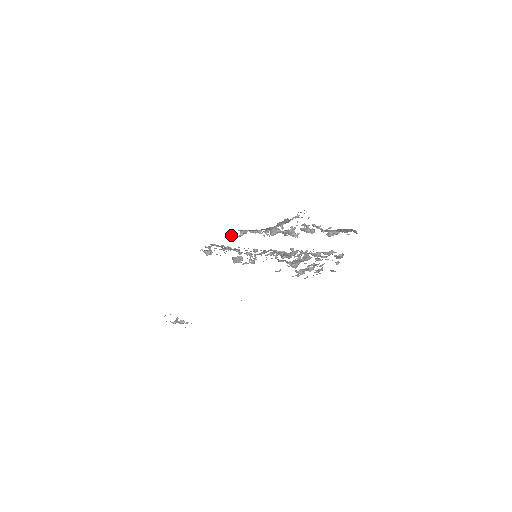
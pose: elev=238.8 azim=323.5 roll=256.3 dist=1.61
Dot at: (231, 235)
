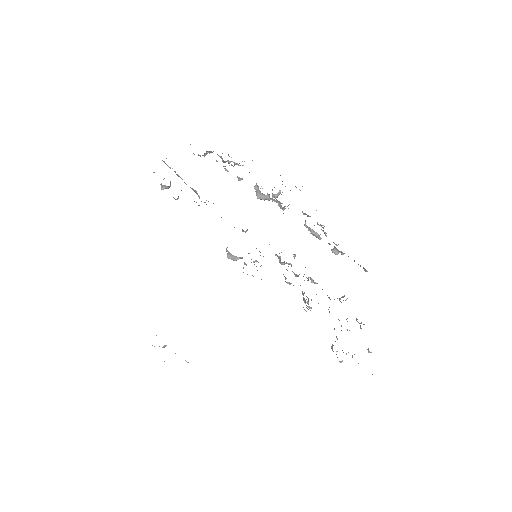
Dot at: occluded
